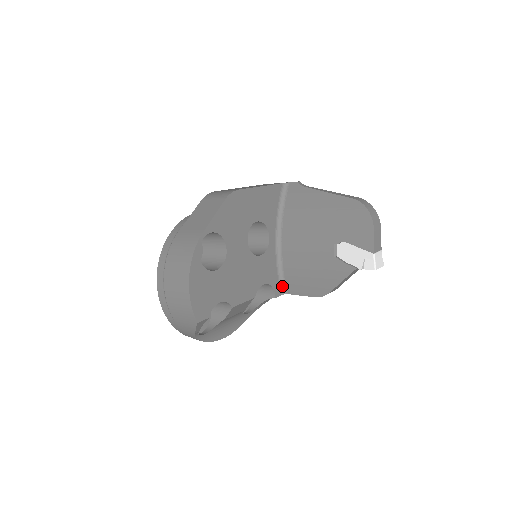
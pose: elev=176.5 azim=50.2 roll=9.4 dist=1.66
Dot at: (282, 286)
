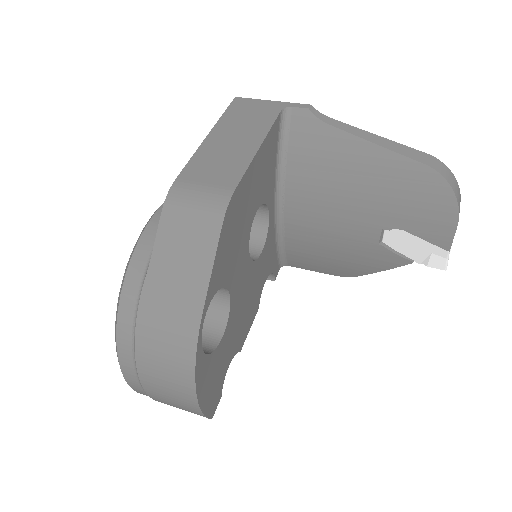
Dot at: (281, 260)
